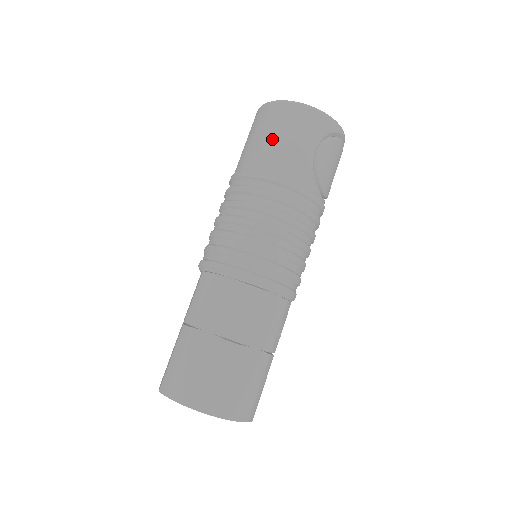
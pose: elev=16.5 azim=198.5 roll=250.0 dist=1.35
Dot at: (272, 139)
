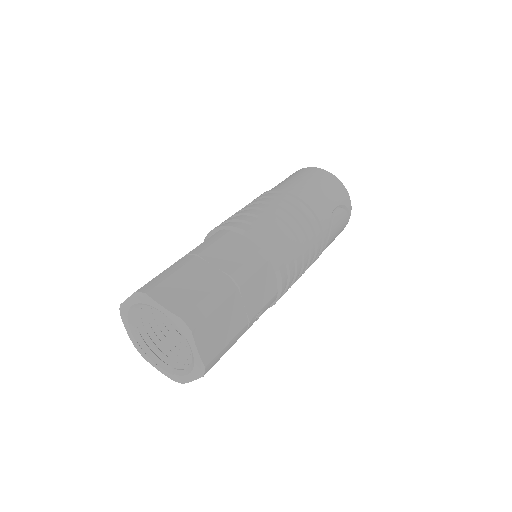
Dot at: (310, 182)
